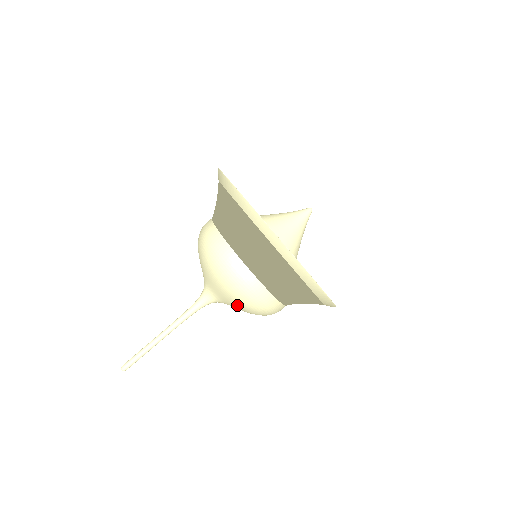
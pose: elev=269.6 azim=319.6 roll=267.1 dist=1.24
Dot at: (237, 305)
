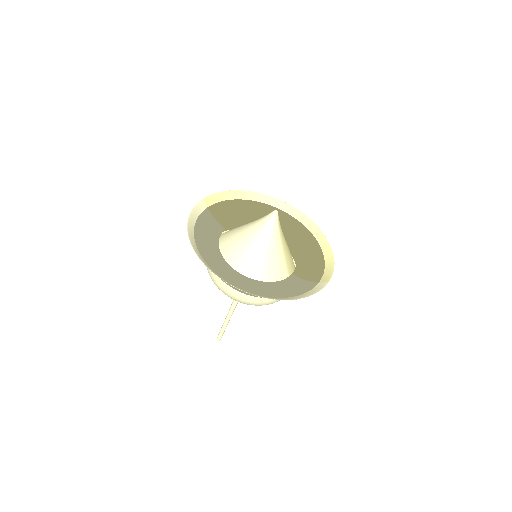
Dot at: occluded
